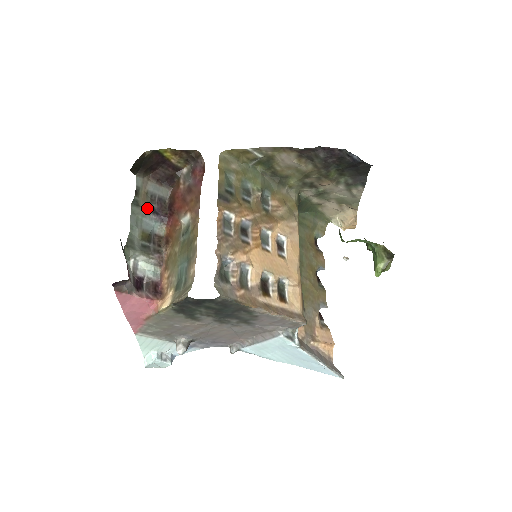
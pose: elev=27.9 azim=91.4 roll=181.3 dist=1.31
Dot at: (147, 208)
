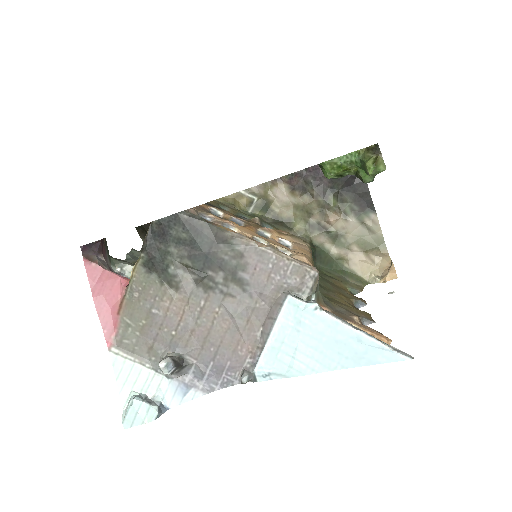
Dot at: occluded
